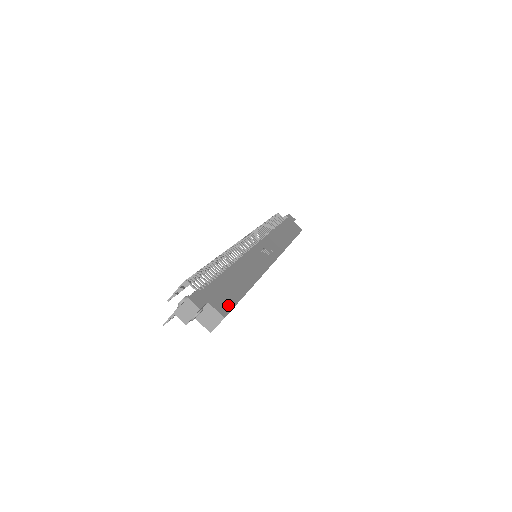
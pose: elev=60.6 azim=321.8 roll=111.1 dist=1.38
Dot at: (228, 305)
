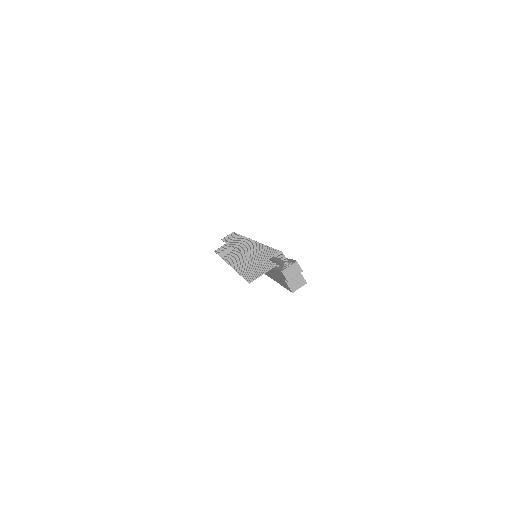
Dot at: occluded
